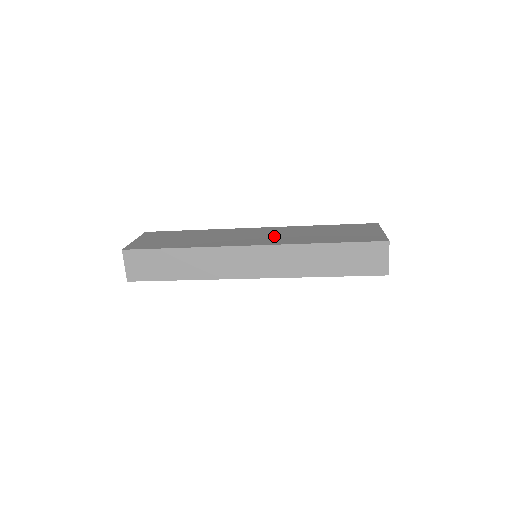
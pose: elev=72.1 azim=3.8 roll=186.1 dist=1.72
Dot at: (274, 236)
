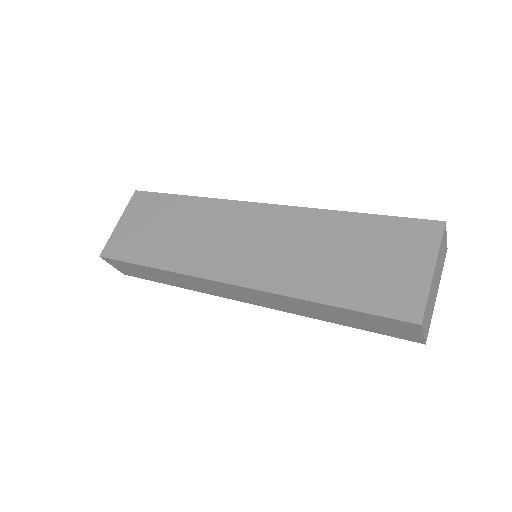
Dot at: (267, 251)
